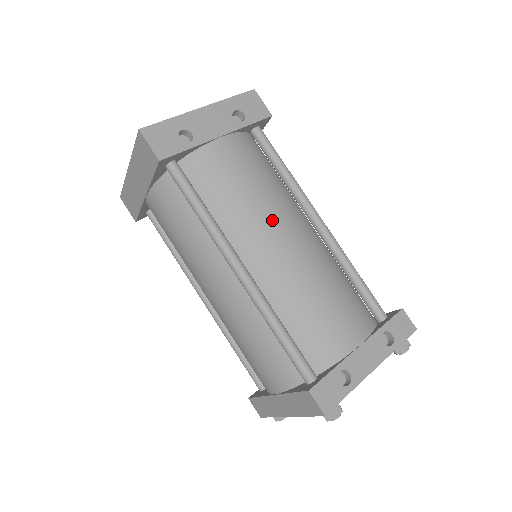
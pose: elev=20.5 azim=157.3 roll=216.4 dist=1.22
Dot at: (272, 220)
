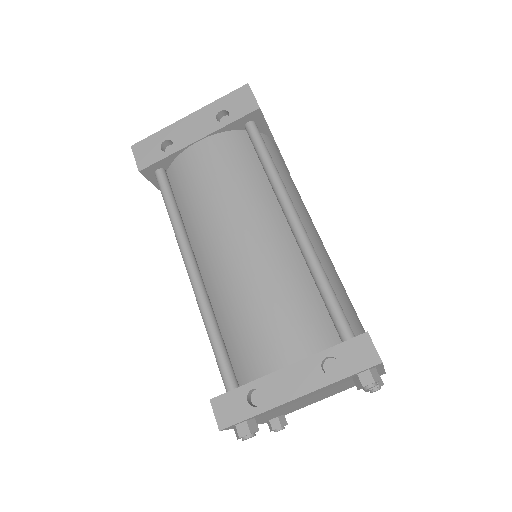
Dot at: (226, 220)
